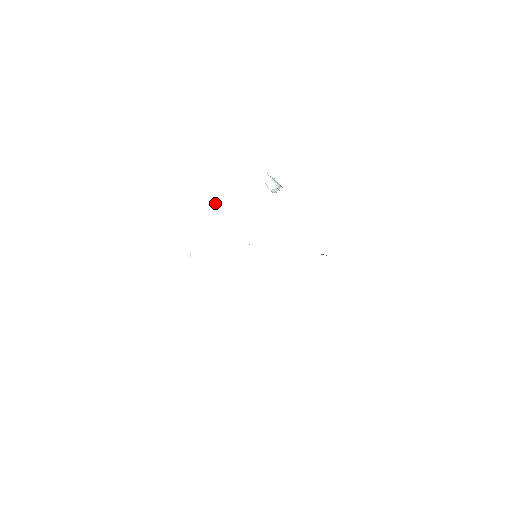
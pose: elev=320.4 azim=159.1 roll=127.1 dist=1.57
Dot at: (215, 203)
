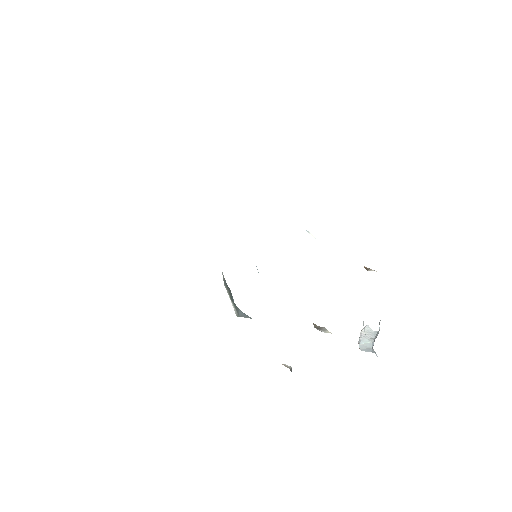
Dot at: occluded
